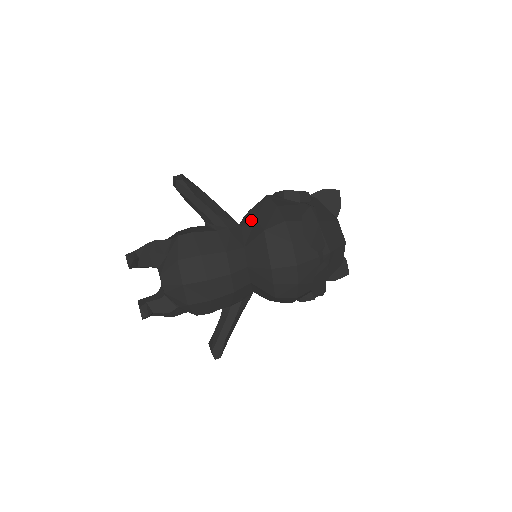
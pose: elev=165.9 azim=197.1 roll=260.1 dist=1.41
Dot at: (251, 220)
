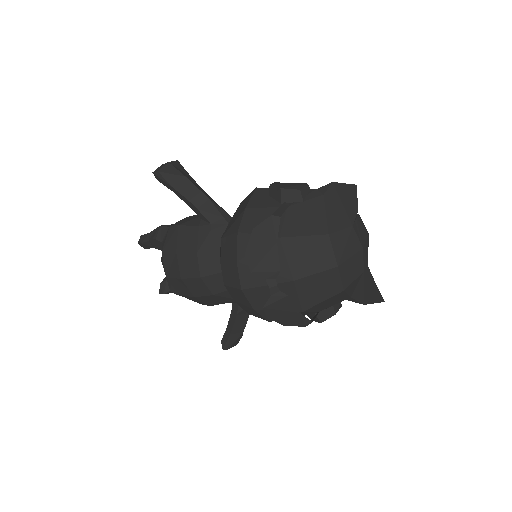
Dot at: occluded
